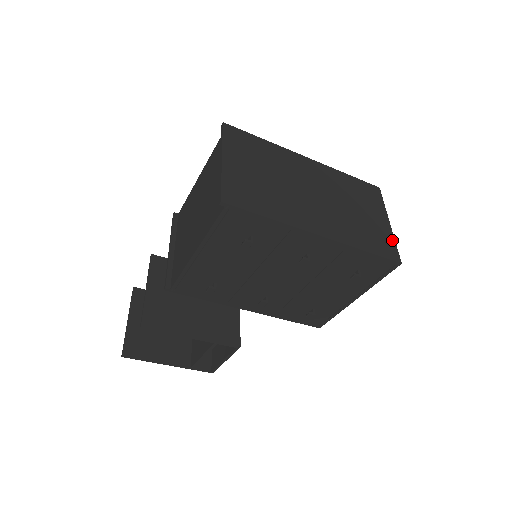
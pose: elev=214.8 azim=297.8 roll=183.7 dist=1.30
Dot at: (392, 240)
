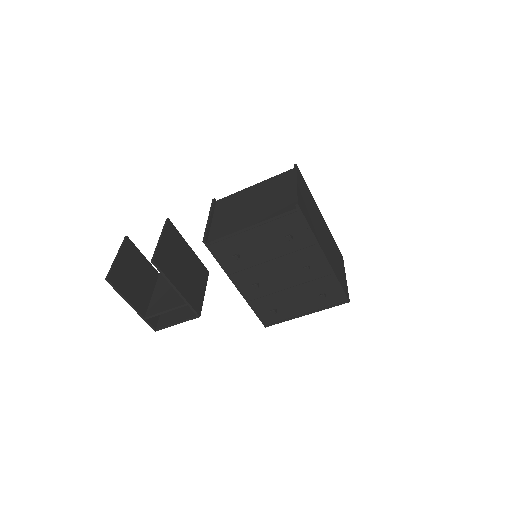
Dot at: (347, 287)
